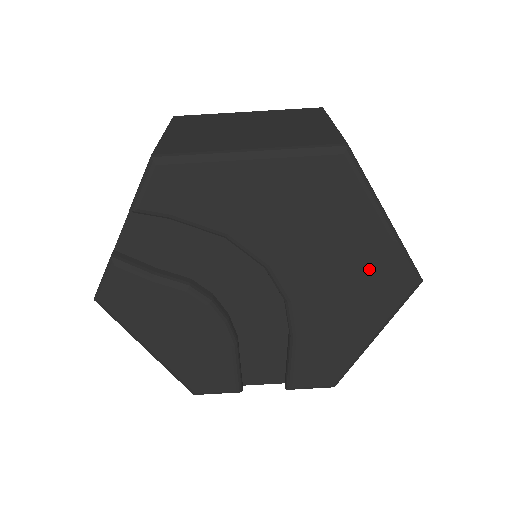
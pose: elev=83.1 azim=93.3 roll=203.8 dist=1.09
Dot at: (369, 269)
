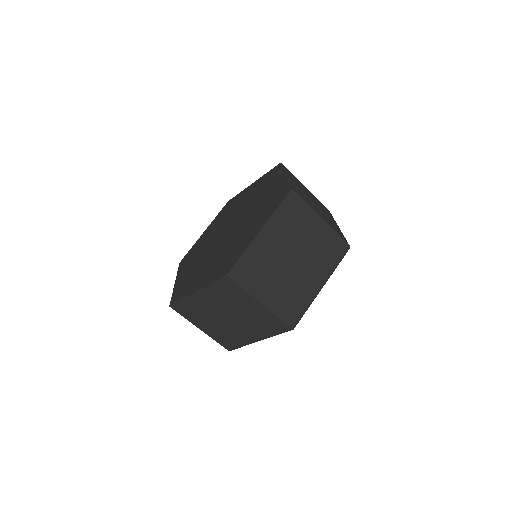
Dot at: occluded
